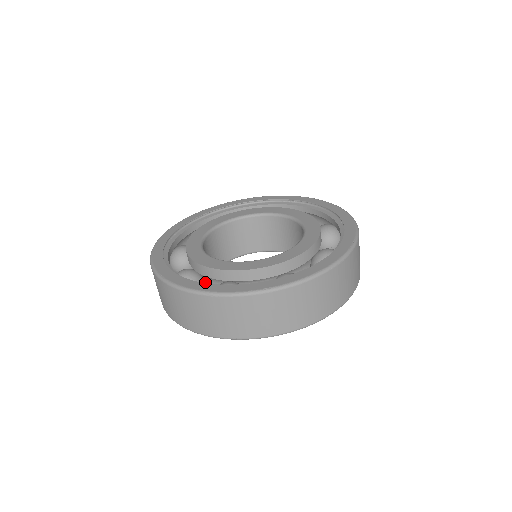
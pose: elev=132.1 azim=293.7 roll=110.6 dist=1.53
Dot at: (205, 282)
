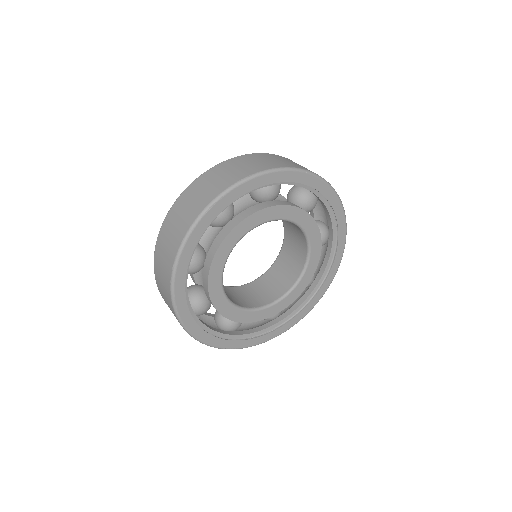
Dot at: occluded
